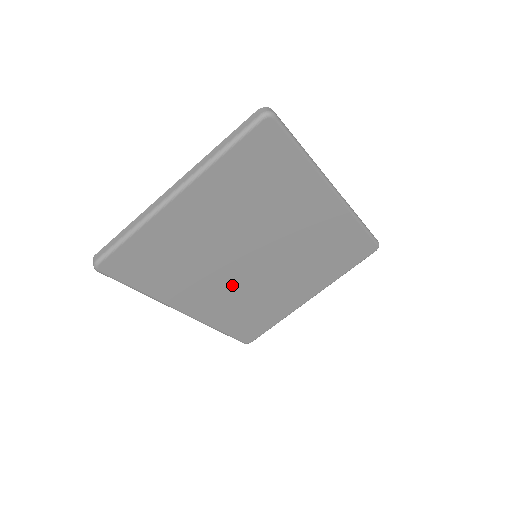
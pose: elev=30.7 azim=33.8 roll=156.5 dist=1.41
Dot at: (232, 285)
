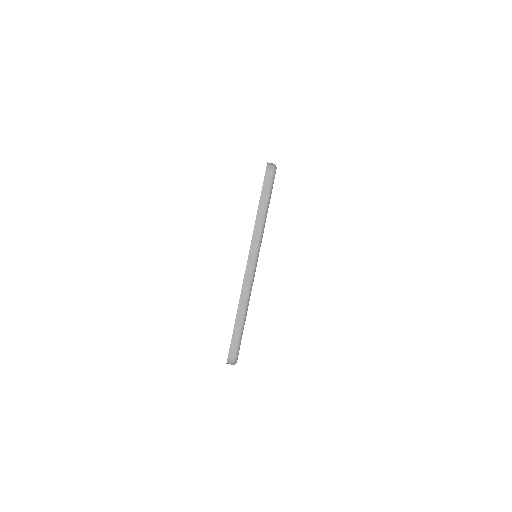
Dot at: occluded
